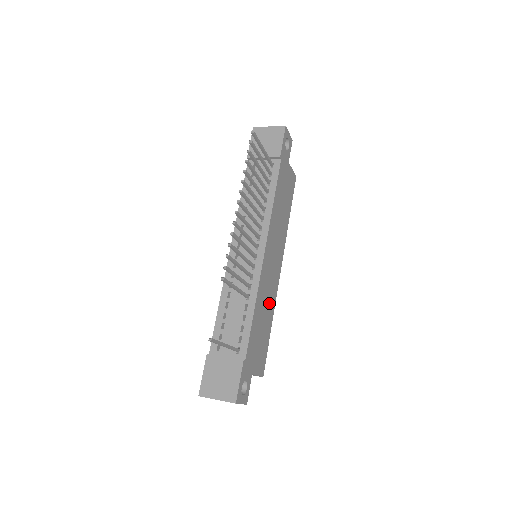
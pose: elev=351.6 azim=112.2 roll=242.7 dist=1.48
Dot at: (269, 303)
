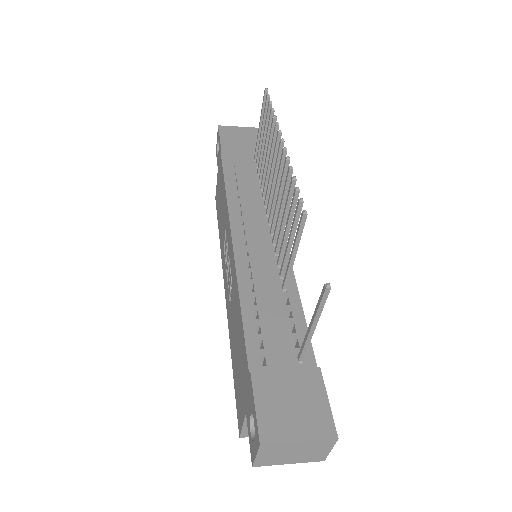
Dot at: occluded
